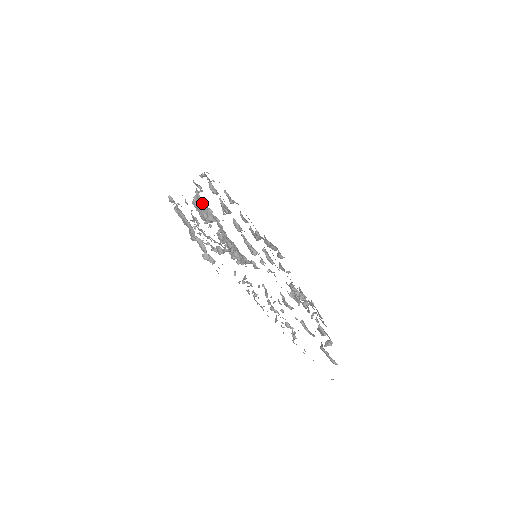
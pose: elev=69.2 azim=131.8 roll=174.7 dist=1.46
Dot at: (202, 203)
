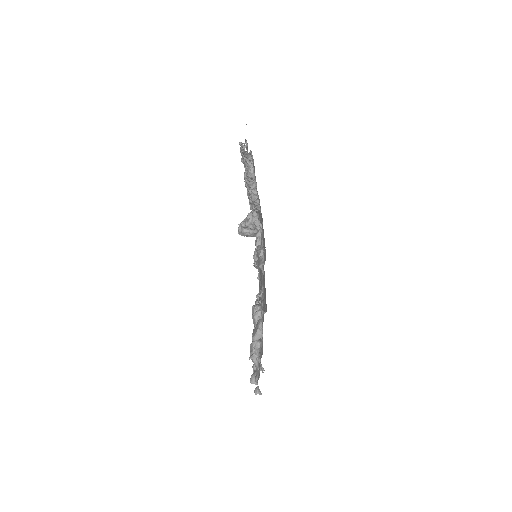
Dot at: occluded
